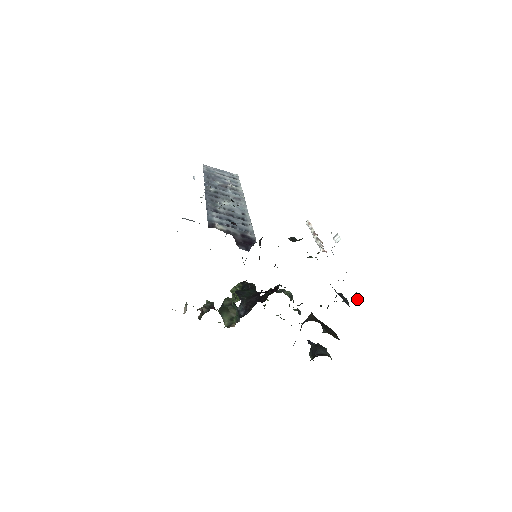
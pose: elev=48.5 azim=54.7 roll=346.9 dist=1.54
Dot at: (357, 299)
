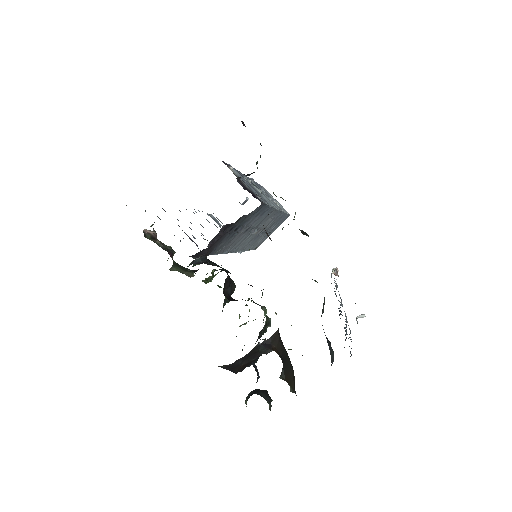
Dot at: occluded
